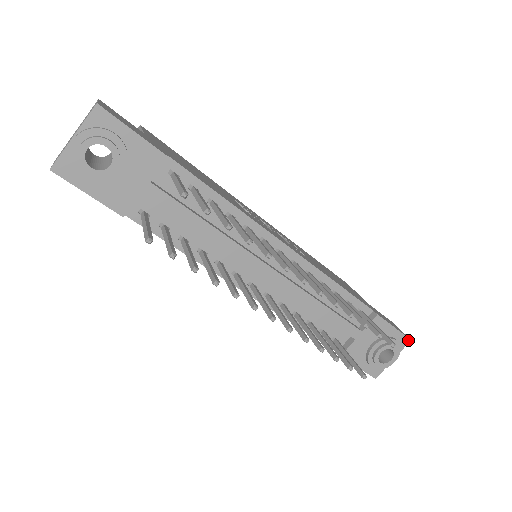
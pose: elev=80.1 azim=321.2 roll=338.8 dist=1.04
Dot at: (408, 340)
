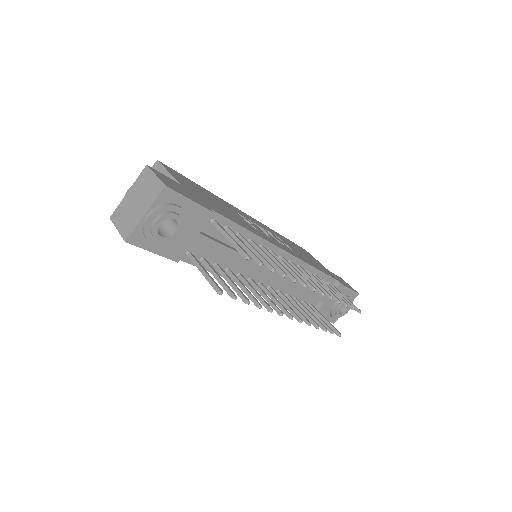
Dot at: (357, 294)
